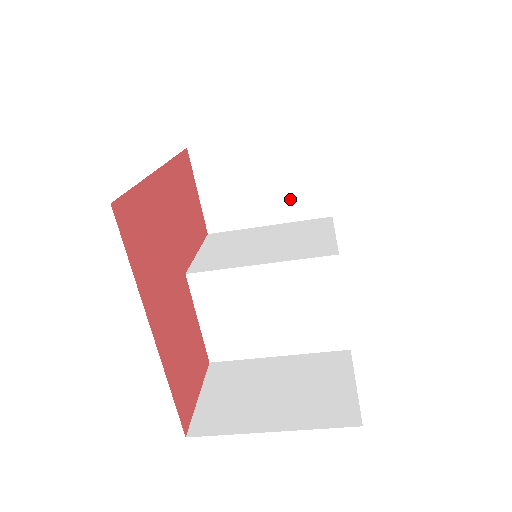
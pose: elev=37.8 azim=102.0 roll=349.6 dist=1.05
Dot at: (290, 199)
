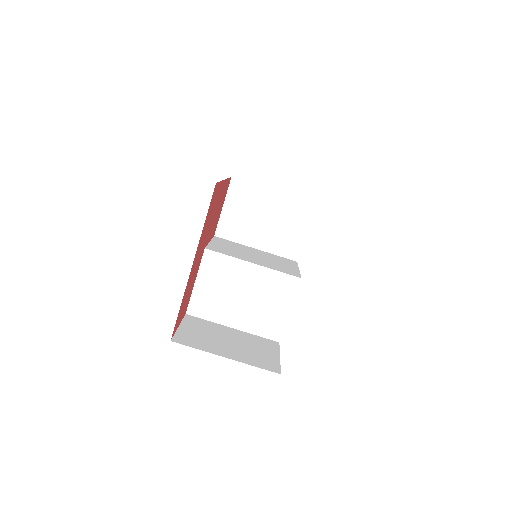
Dot at: (277, 239)
